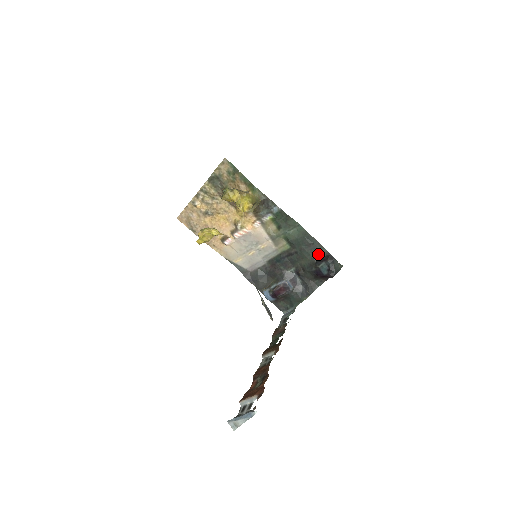
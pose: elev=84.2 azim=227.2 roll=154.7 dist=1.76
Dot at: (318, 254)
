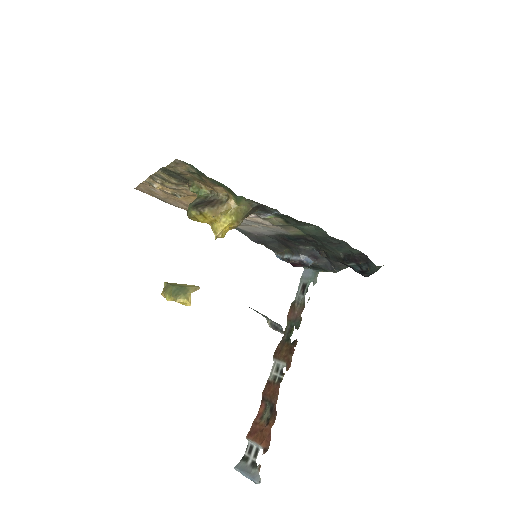
Dot at: (347, 252)
